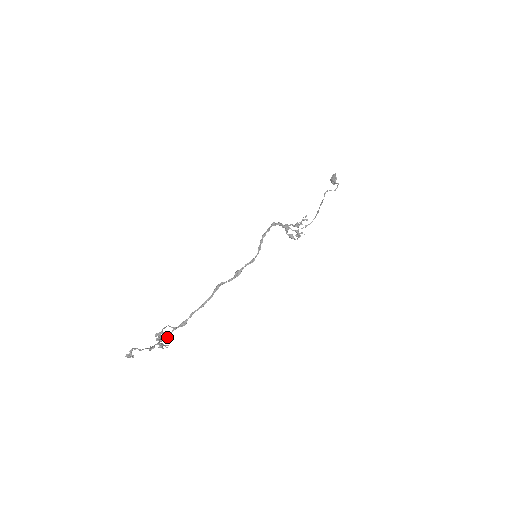
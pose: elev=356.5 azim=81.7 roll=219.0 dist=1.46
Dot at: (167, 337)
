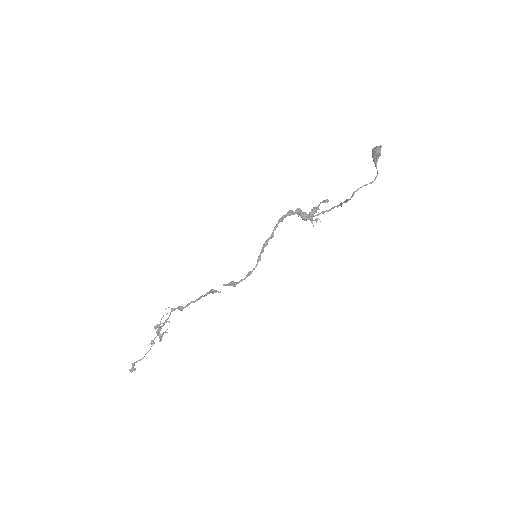
Dot at: (166, 322)
